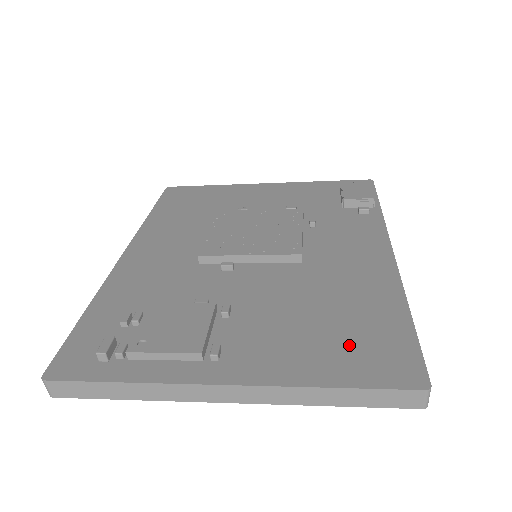
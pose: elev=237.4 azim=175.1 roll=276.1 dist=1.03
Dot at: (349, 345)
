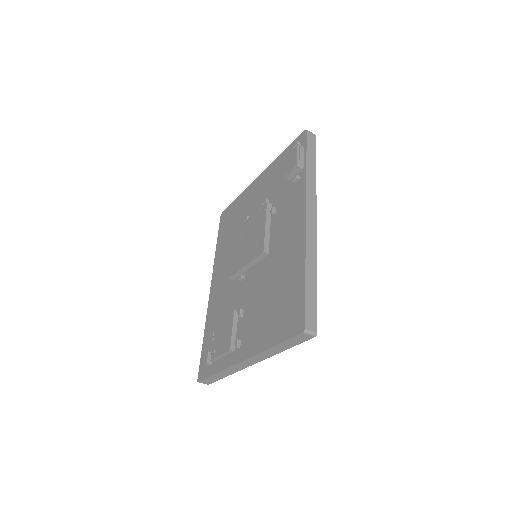
Dot at: (280, 314)
